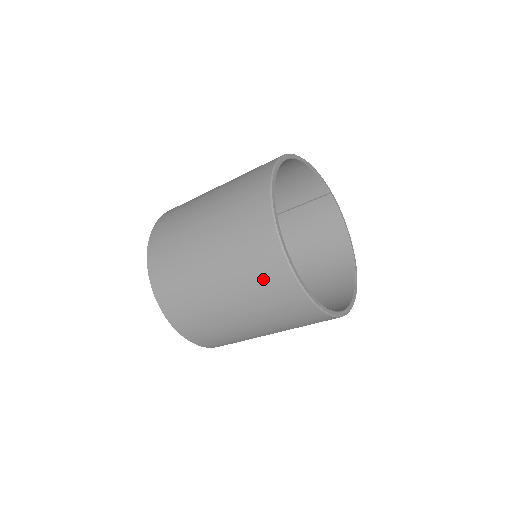
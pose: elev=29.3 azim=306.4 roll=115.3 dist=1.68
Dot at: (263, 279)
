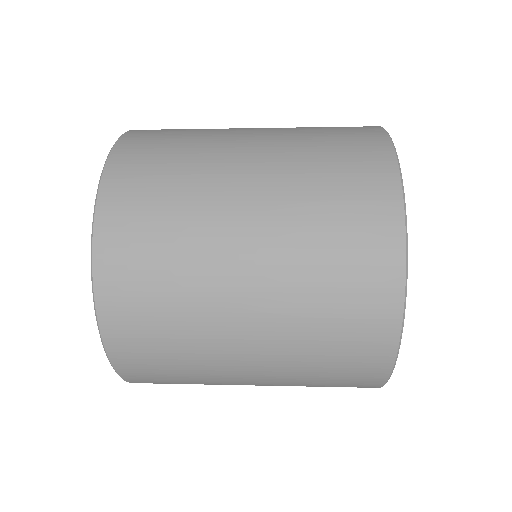
Dot at: (341, 354)
